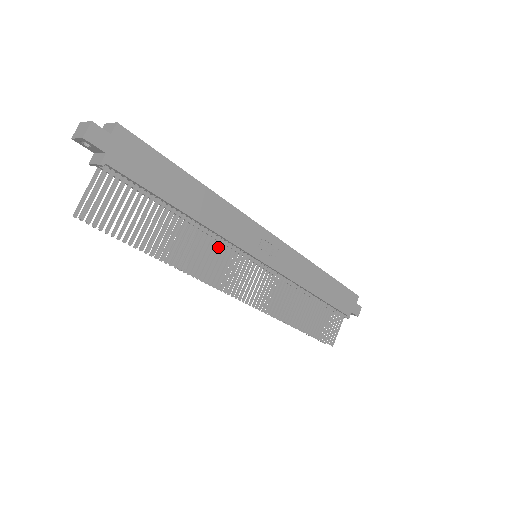
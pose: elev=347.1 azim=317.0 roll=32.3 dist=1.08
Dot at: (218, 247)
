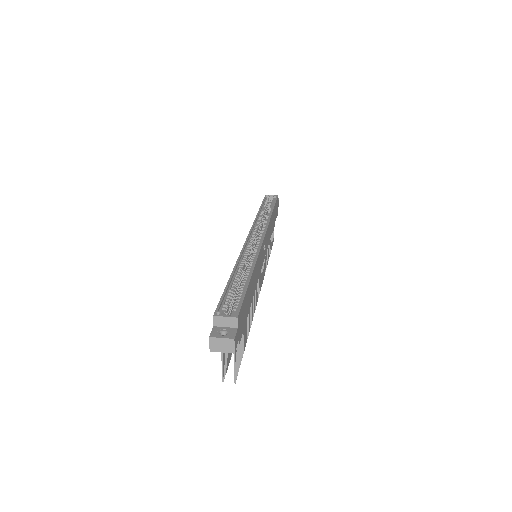
Dot at: occluded
